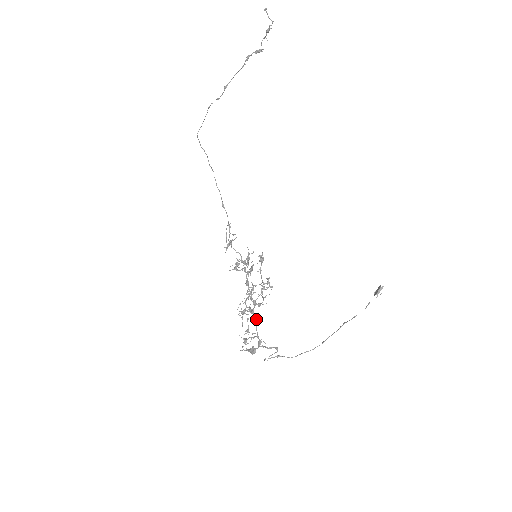
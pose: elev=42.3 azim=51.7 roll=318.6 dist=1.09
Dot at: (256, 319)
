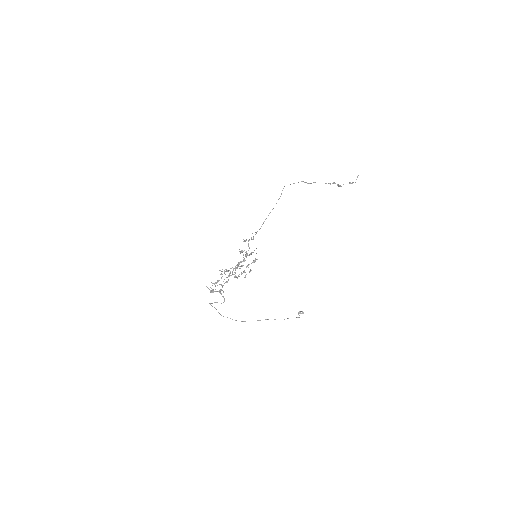
Dot at: (228, 280)
